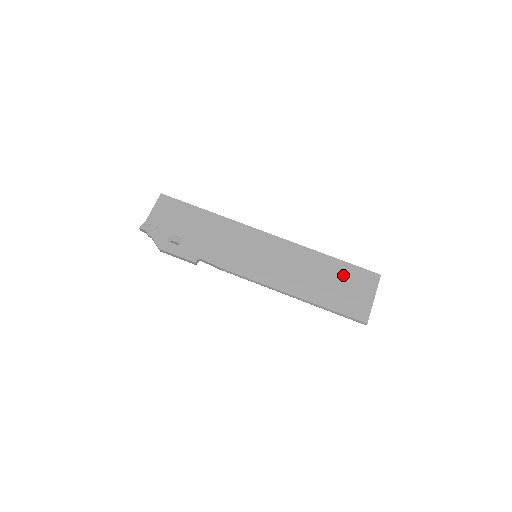
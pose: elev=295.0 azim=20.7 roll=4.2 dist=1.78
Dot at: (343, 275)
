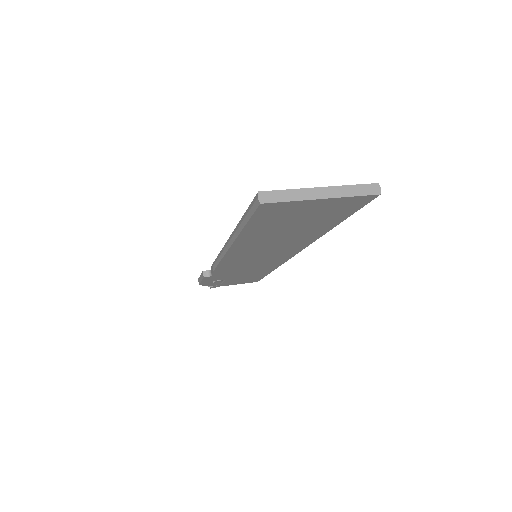
Dot at: occluded
